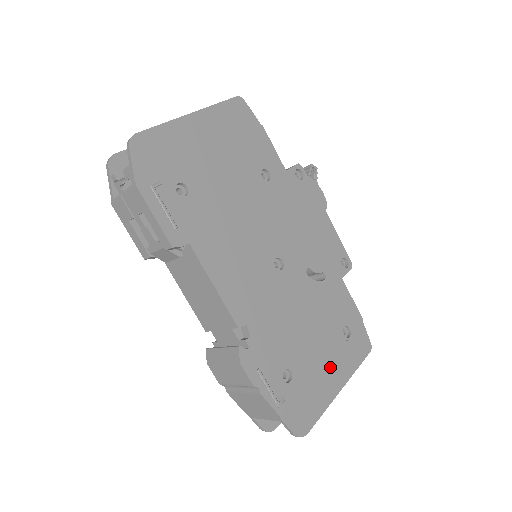
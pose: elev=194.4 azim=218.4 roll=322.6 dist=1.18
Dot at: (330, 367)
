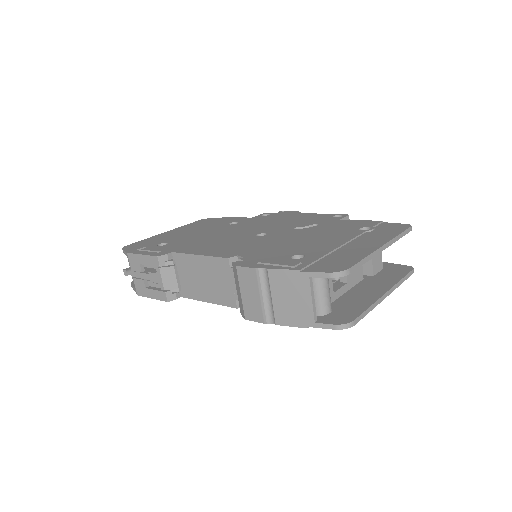
Dot at: (356, 243)
